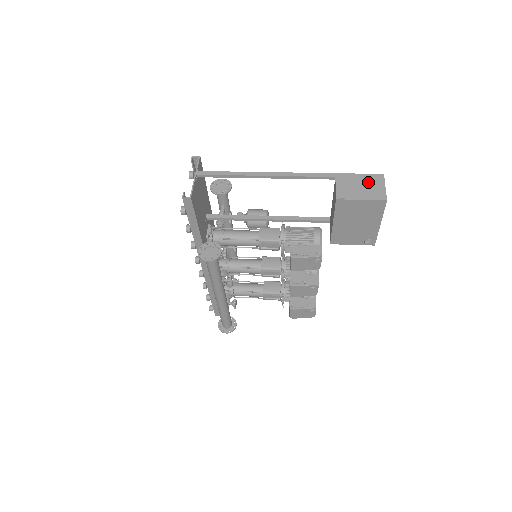
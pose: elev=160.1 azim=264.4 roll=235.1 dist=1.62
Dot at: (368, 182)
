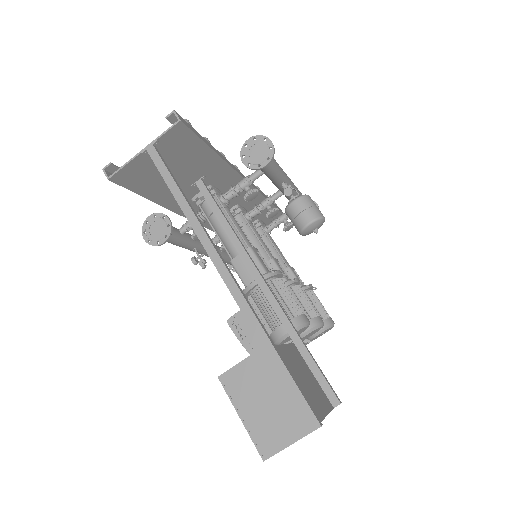
Dot at: (284, 408)
